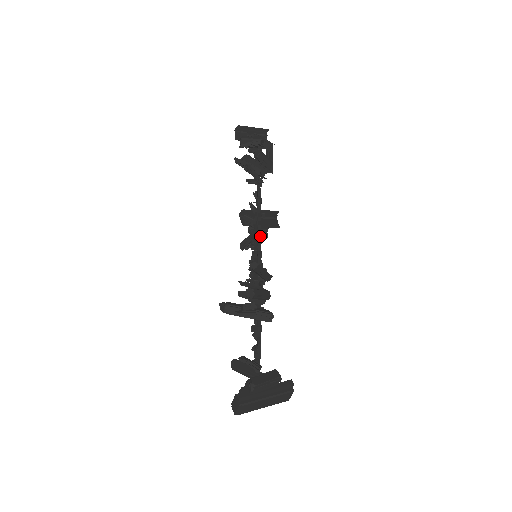
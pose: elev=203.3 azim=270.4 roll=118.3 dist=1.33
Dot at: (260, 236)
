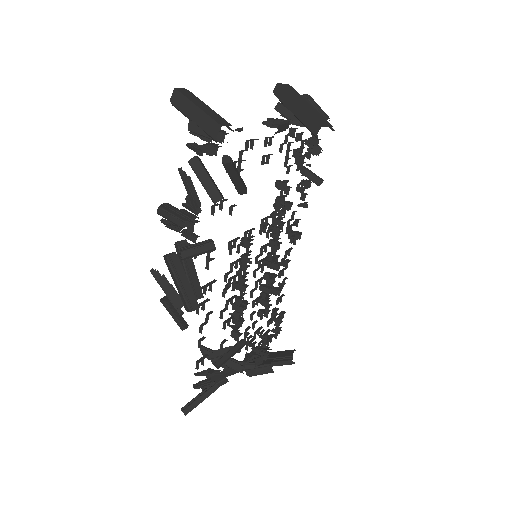
Dot at: (197, 366)
